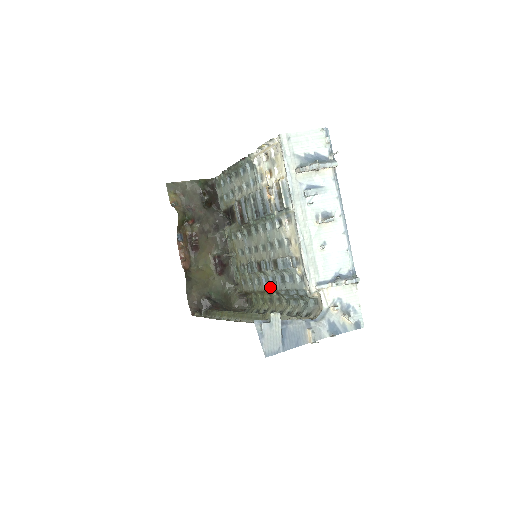
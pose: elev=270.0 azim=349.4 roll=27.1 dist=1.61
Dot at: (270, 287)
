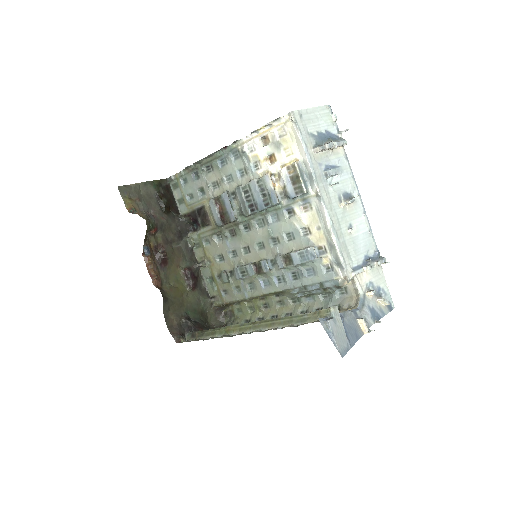
Dot at: (274, 289)
